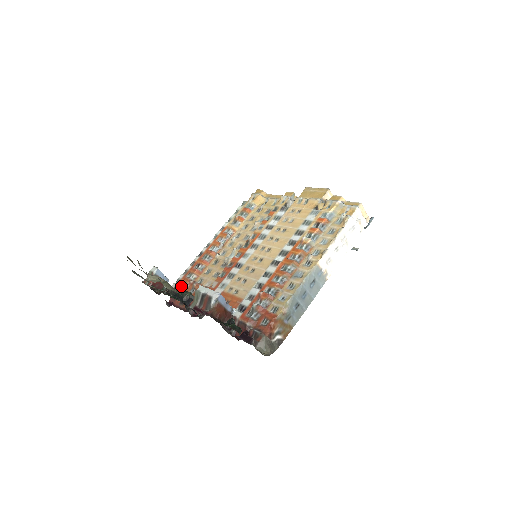
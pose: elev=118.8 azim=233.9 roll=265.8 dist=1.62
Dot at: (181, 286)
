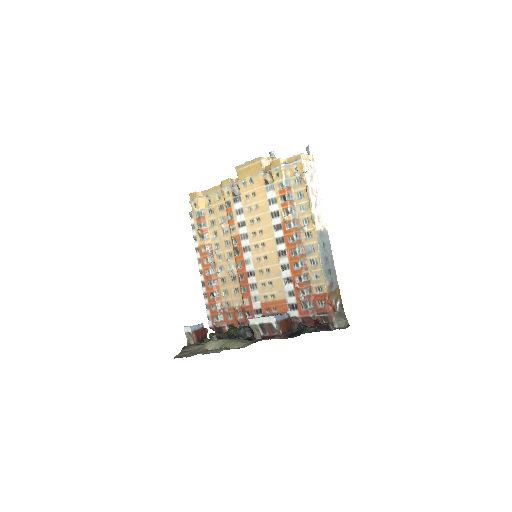
Dot at: (217, 320)
